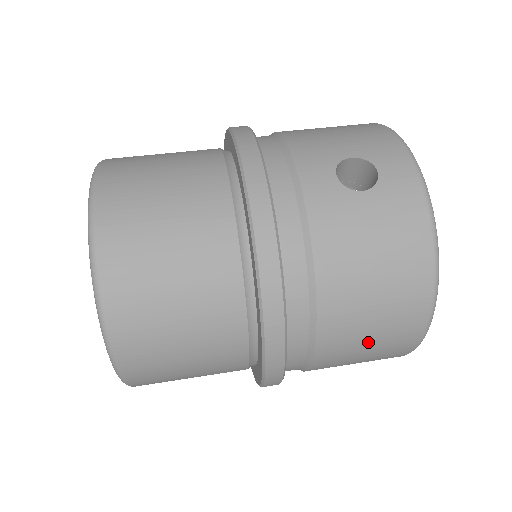
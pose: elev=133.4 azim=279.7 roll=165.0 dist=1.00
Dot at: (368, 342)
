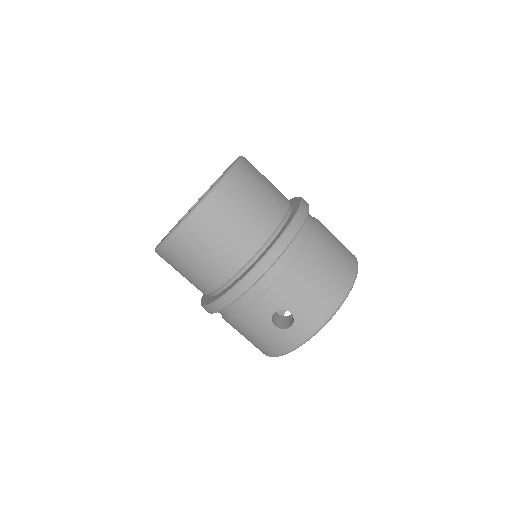
Dot at: occluded
